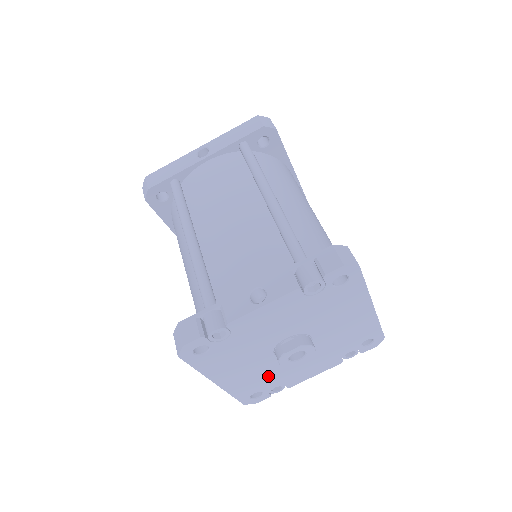
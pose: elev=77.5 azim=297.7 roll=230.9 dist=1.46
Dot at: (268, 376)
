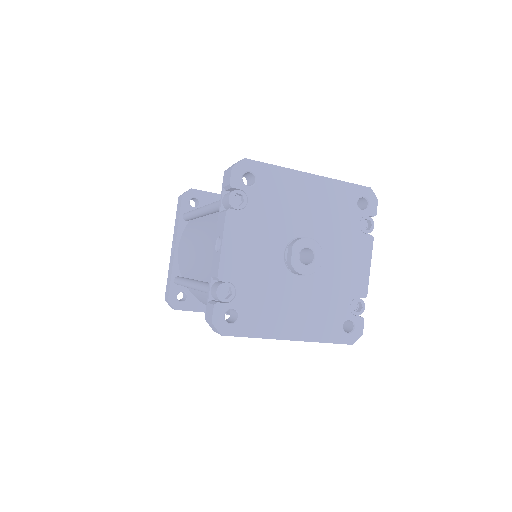
Dot at: (327, 300)
